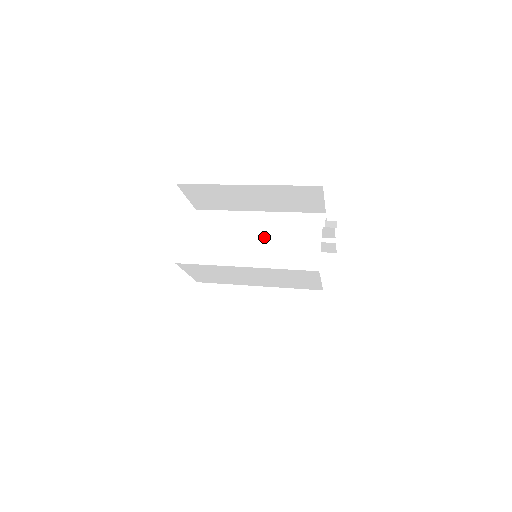
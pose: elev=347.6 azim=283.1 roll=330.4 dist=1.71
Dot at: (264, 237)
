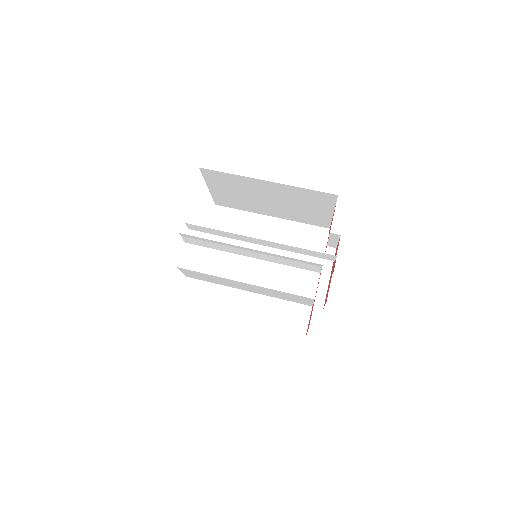
Dot at: (260, 289)
